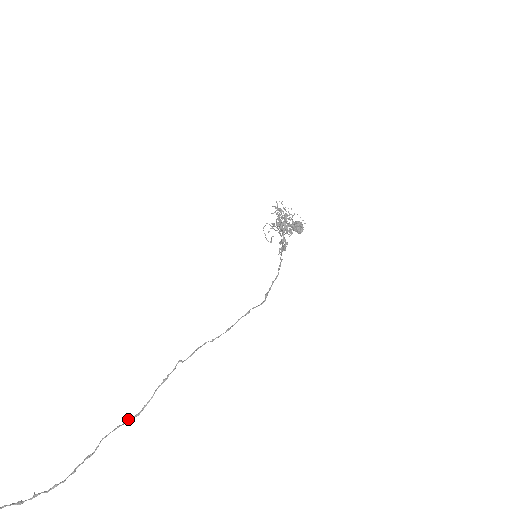
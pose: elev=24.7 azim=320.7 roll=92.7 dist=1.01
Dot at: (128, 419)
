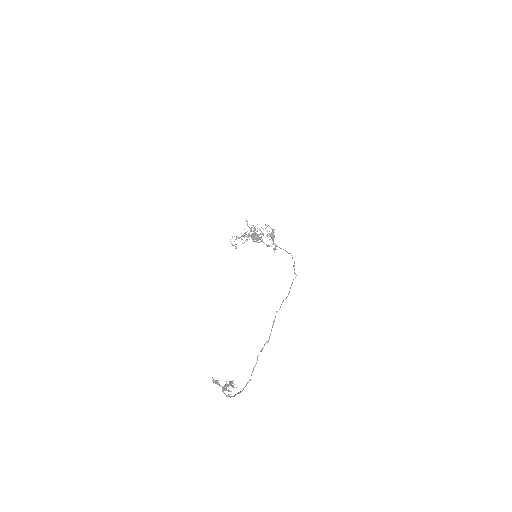
Dot at: (264, 345)
